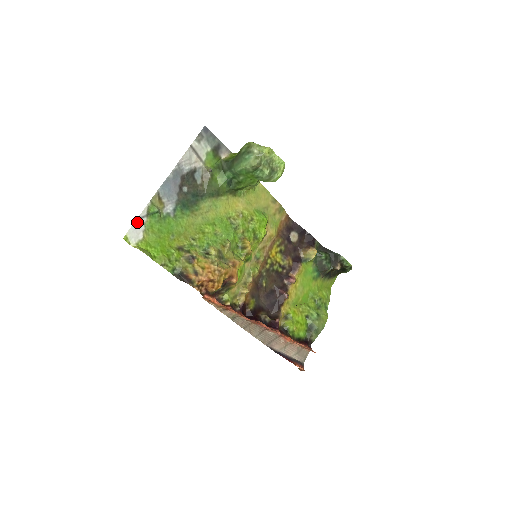
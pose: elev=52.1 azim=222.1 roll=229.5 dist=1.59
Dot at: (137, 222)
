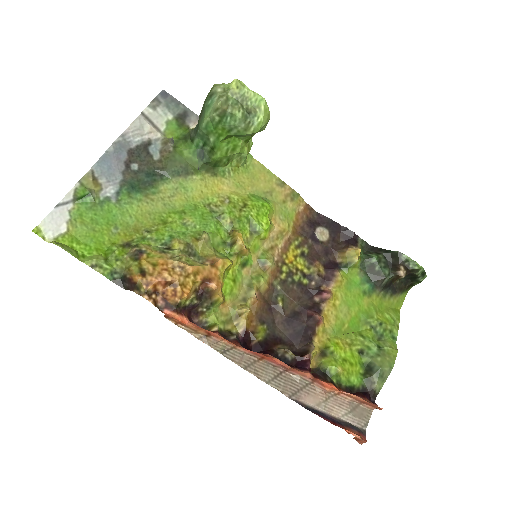
Dot at: (57, 209)
